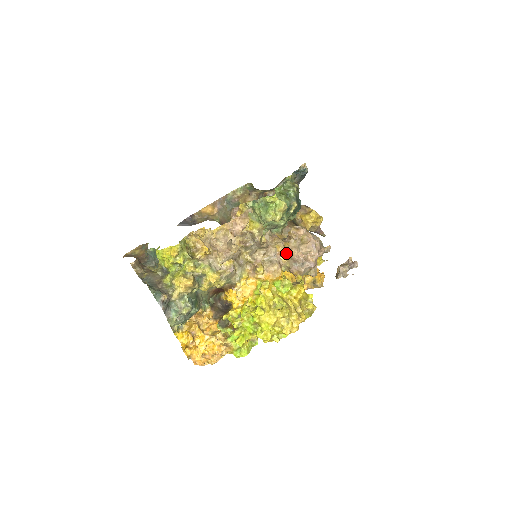
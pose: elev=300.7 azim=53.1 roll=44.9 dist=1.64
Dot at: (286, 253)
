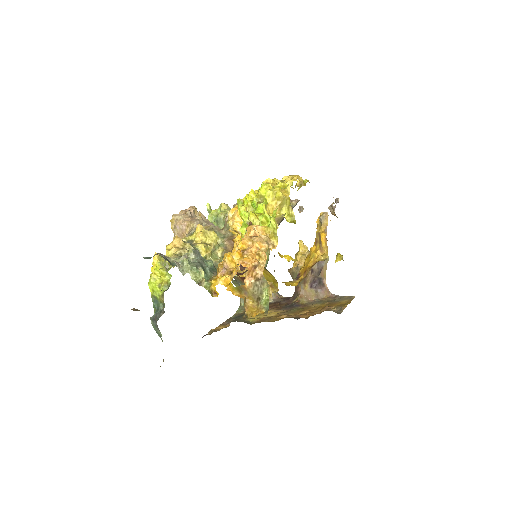
Dot at: occluded
